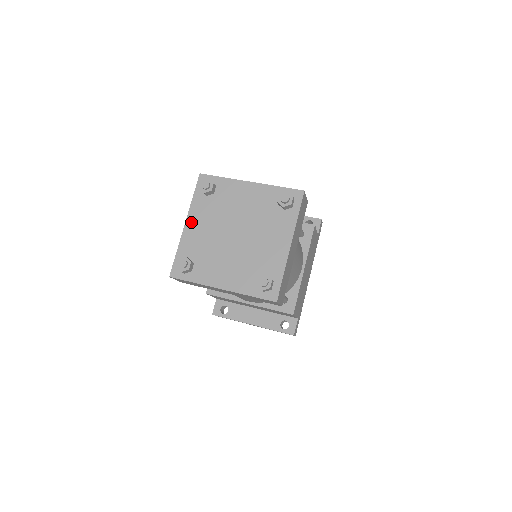
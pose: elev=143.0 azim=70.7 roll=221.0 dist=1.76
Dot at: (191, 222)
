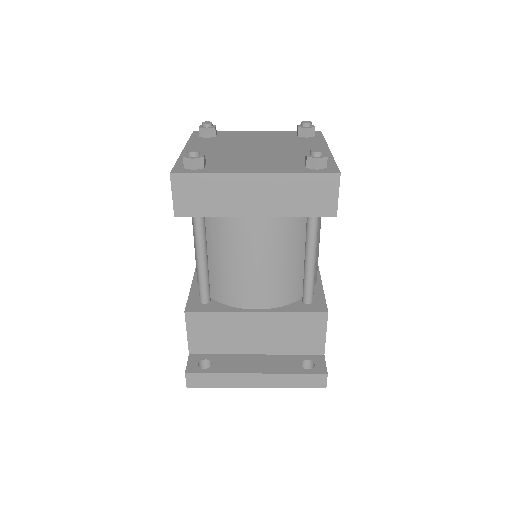
Dot at: (192, 148)
